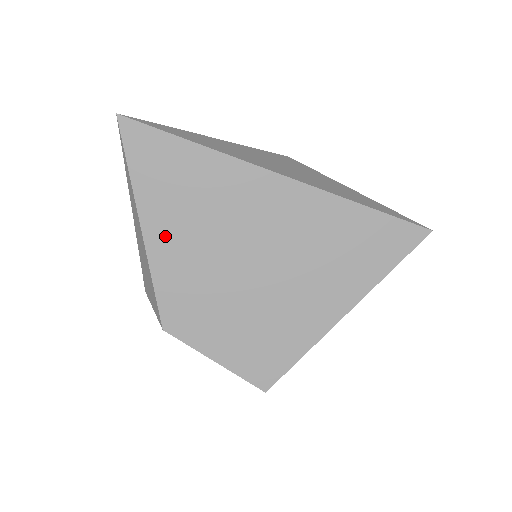
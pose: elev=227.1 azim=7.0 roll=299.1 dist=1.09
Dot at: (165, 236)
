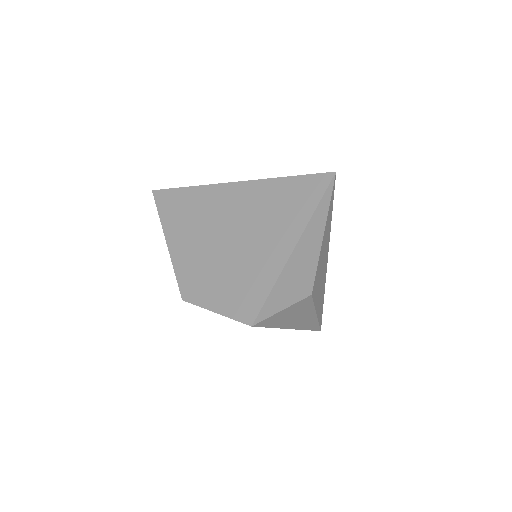
Dot at: (178, 242)
